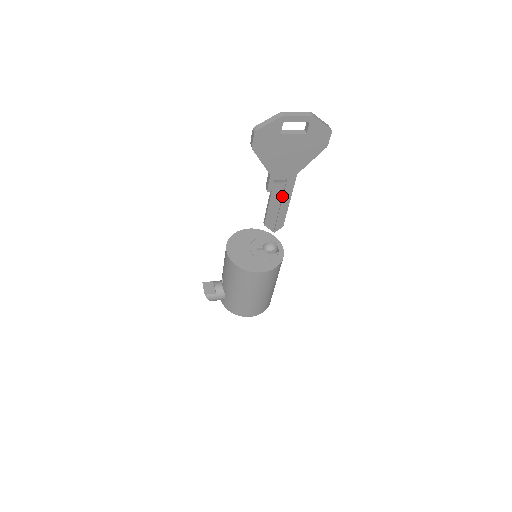
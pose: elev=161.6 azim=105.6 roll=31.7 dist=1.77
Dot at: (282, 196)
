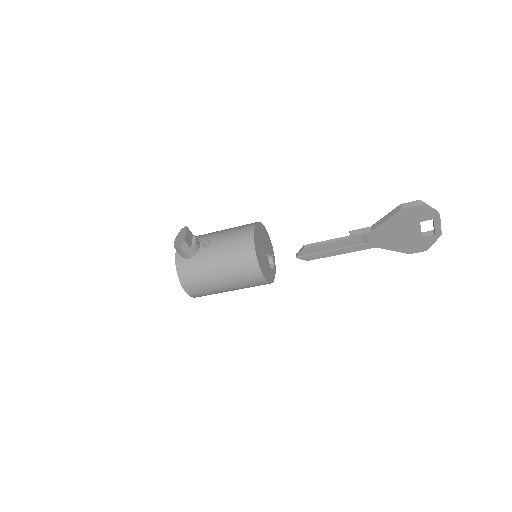
Dot at: (346, 247)
